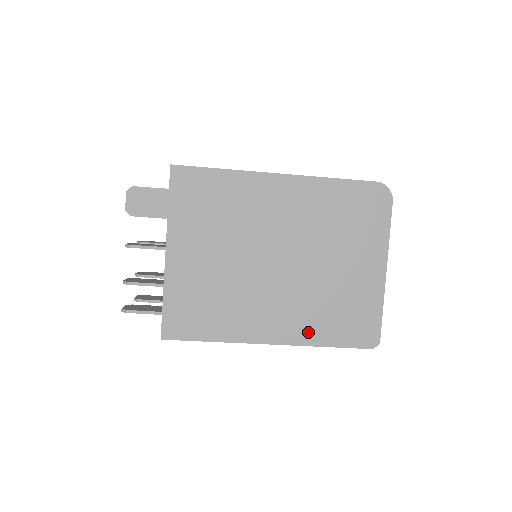
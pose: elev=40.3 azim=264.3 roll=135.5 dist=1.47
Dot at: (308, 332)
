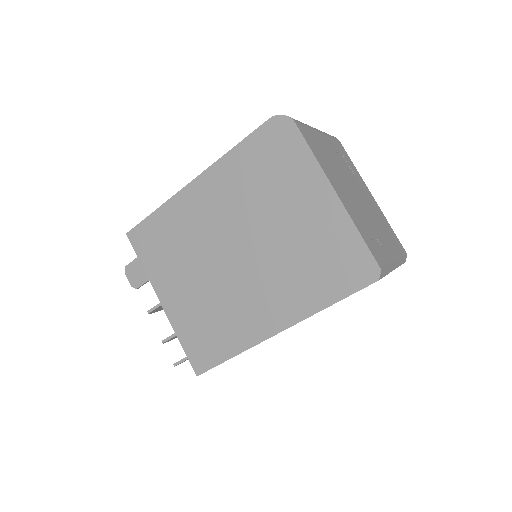
Dot at: (303, 302)
